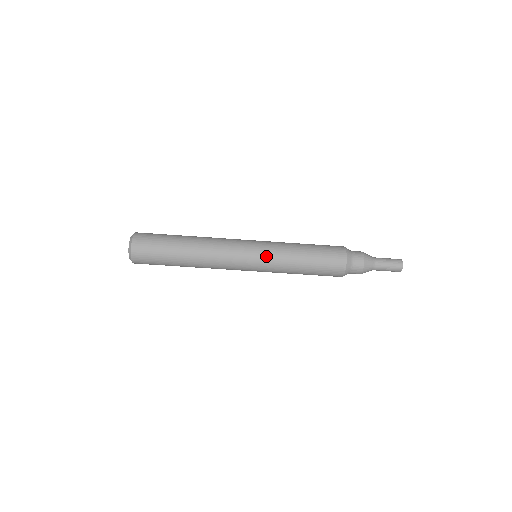
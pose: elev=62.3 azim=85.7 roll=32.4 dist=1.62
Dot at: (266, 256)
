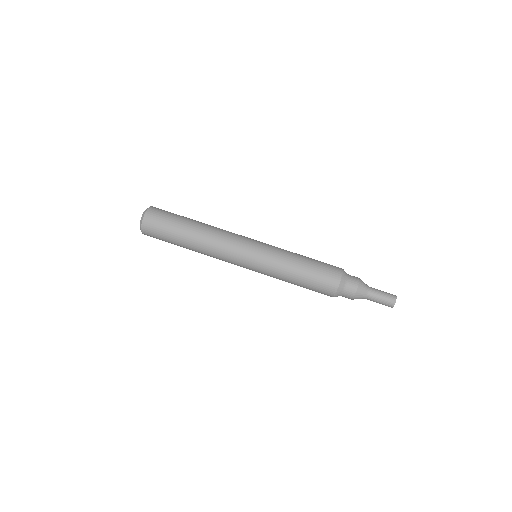
Dot at: (268, 246)
